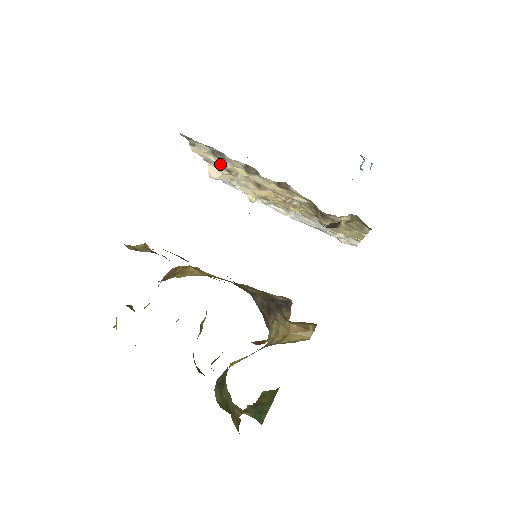
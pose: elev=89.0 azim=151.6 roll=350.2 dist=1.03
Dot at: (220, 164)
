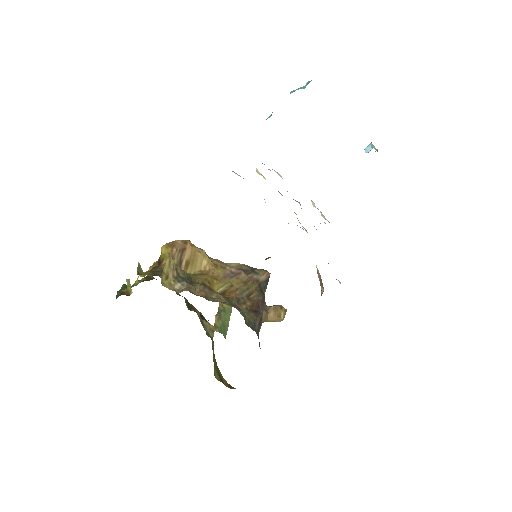
Dot at: occluded
